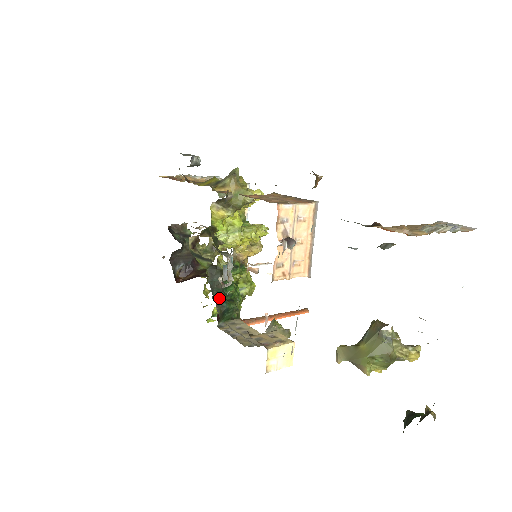
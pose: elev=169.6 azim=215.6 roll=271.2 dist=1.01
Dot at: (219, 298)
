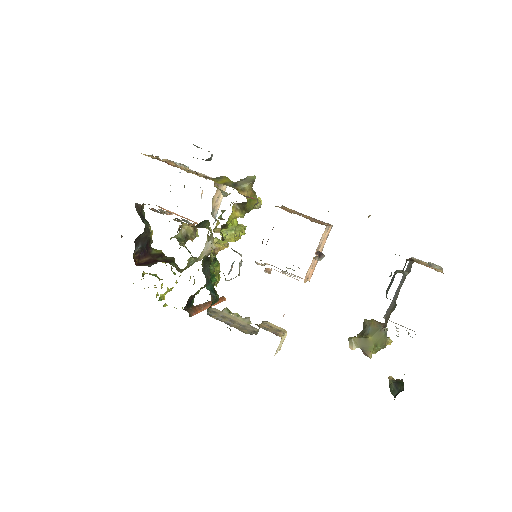
Dot at: (210, 288)
